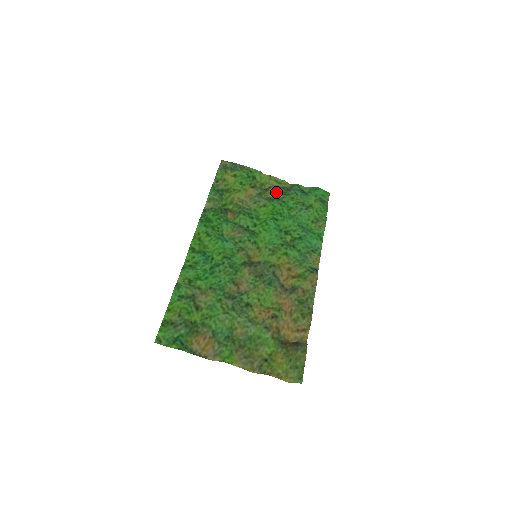
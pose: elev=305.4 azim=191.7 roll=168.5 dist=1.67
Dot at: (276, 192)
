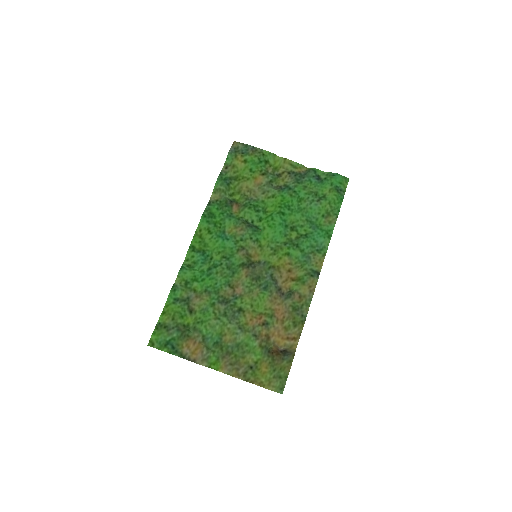
Dot at: (289, 179)
